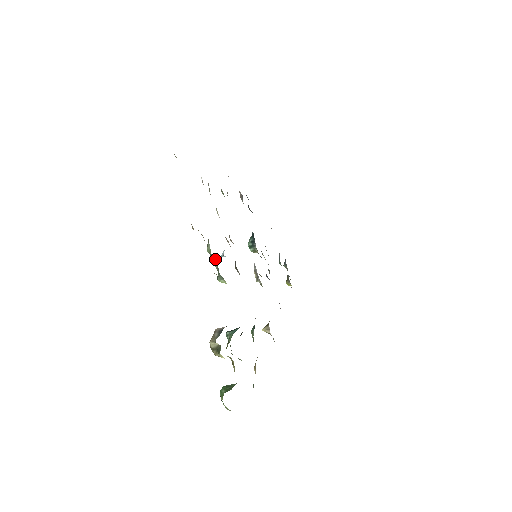
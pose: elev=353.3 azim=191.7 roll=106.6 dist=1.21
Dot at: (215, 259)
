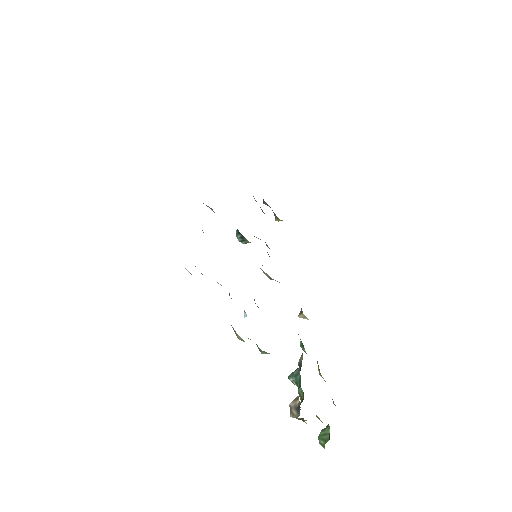
Dot at: occluded
